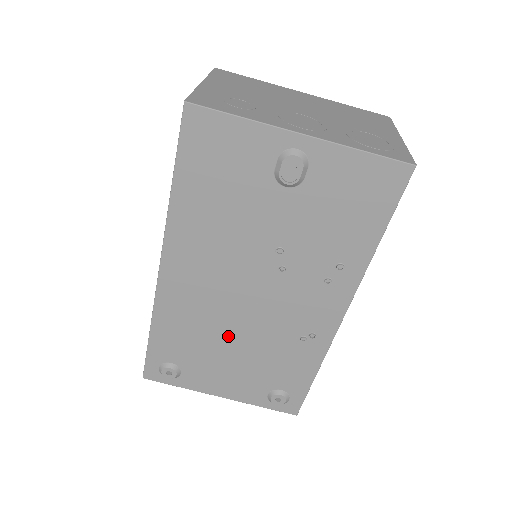
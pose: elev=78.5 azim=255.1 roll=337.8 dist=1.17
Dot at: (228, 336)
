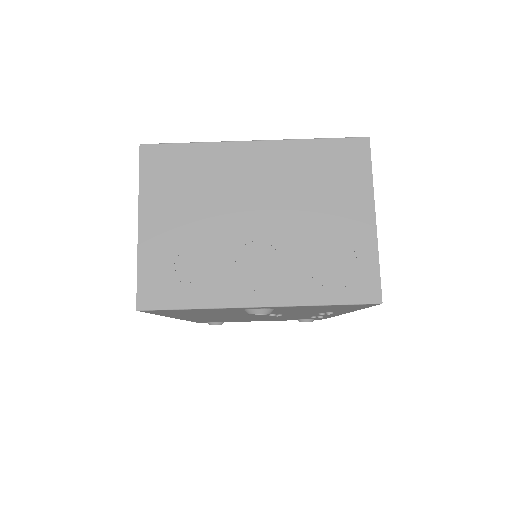
Dot at: occluded
